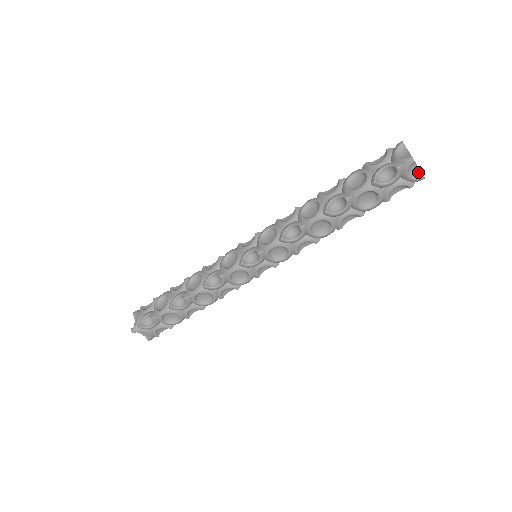
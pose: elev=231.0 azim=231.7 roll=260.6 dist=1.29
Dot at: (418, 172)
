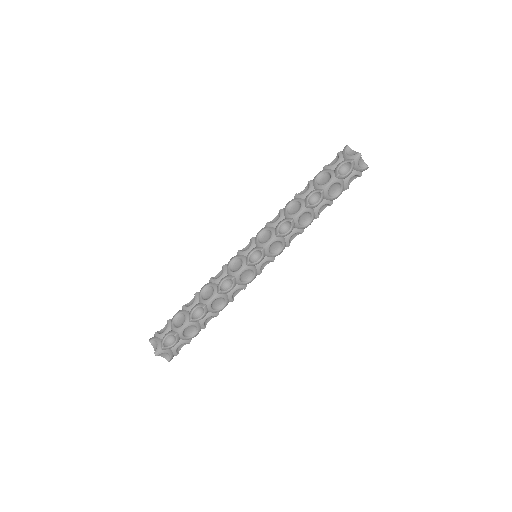
Dot at: (363, 164)
